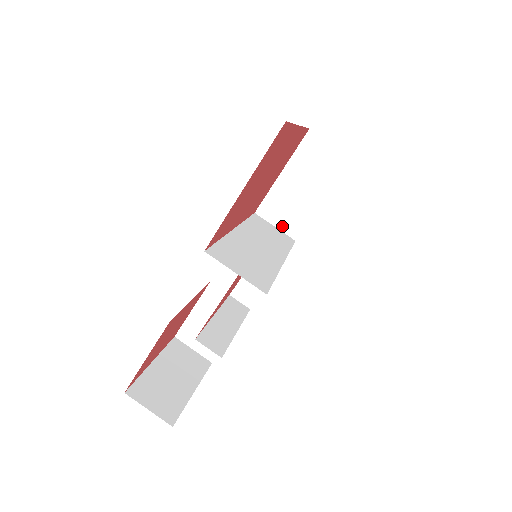
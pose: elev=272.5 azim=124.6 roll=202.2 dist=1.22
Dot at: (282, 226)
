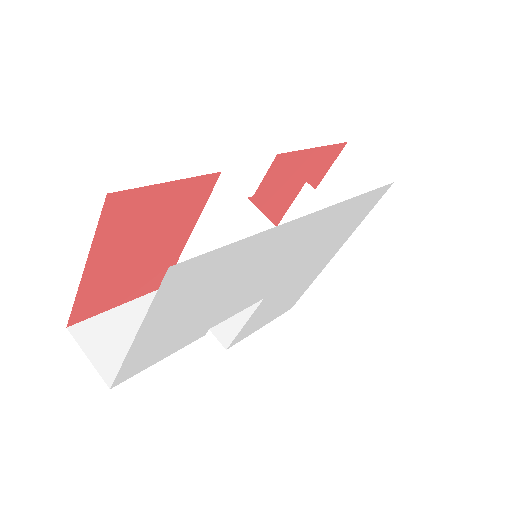
Dot at: (215, 330)
